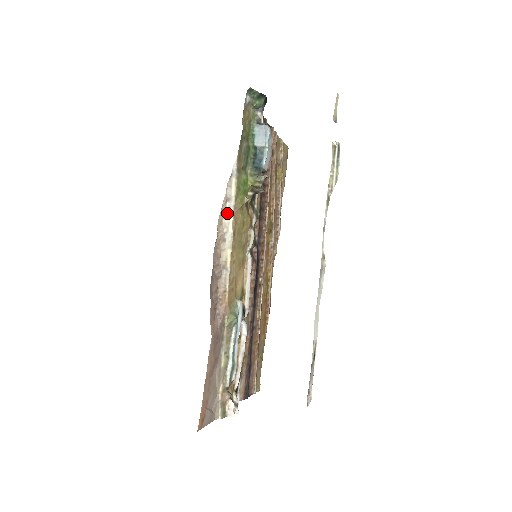
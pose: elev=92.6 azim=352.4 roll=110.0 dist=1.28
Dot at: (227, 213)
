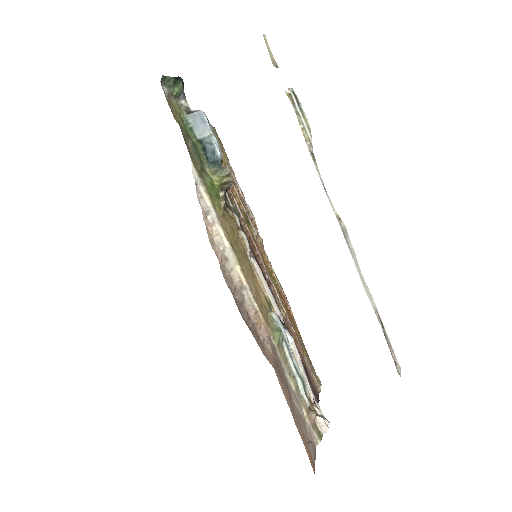
Dot at: (213, 228)
